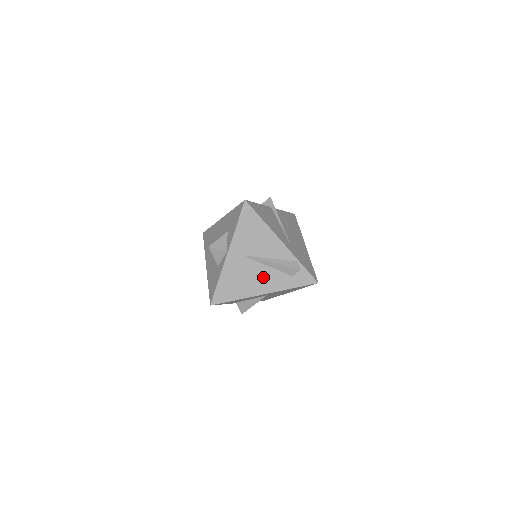
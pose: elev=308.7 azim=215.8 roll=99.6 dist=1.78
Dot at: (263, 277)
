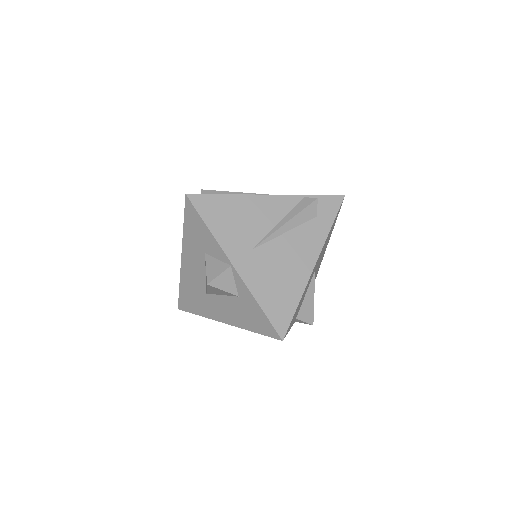
Dot at: (294, 249)
